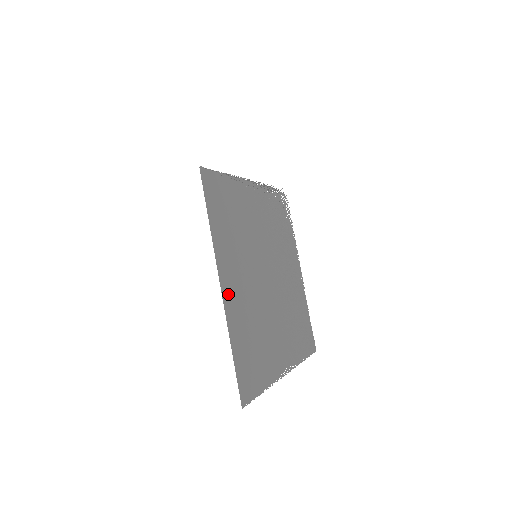
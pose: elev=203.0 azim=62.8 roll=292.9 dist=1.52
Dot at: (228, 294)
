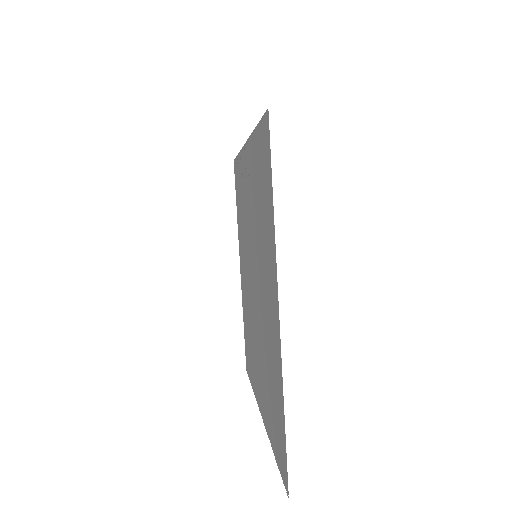
Dot at: (276, 322)
